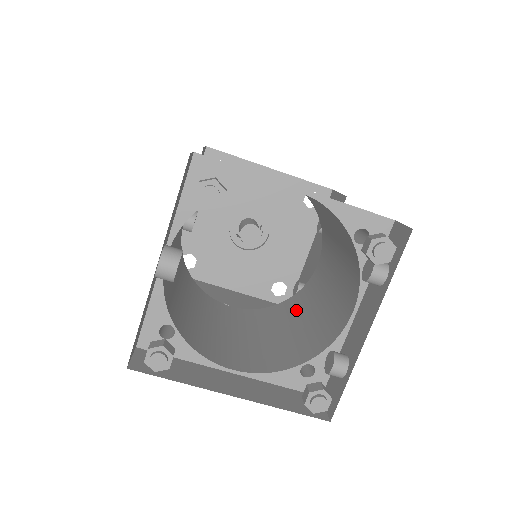
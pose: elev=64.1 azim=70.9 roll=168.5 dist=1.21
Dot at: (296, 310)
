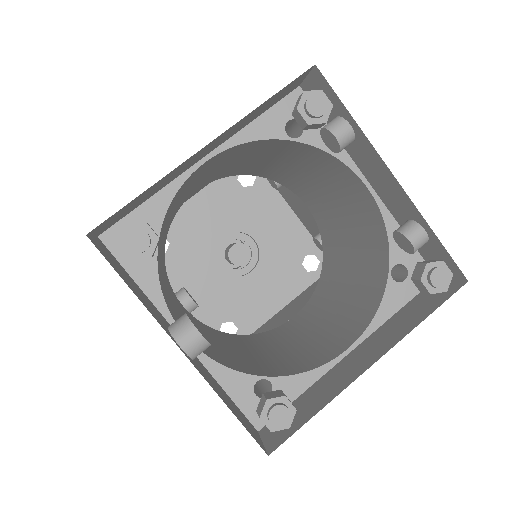
Dot at: (336, 254)
